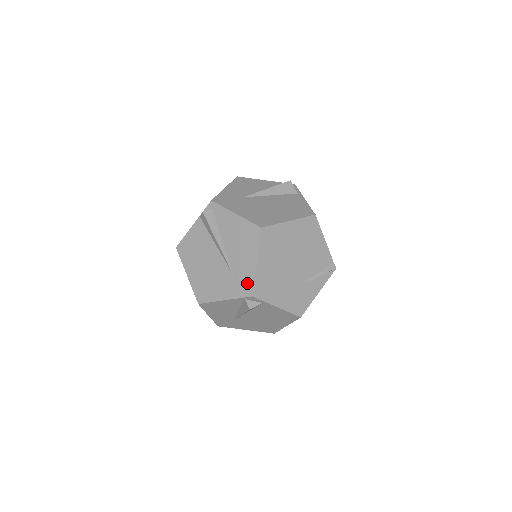
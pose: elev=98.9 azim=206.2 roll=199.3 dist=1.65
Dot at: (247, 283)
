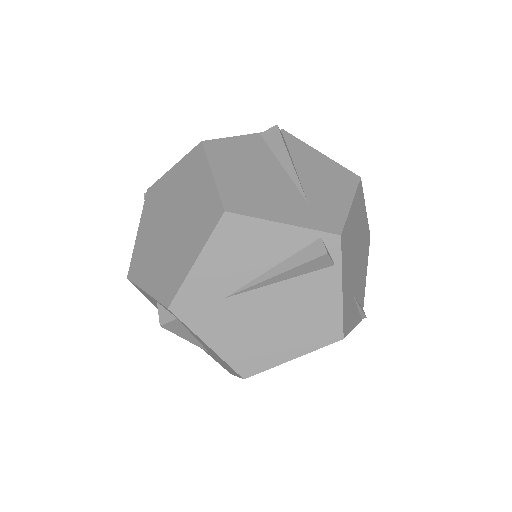
Dot at: (333, 218)
